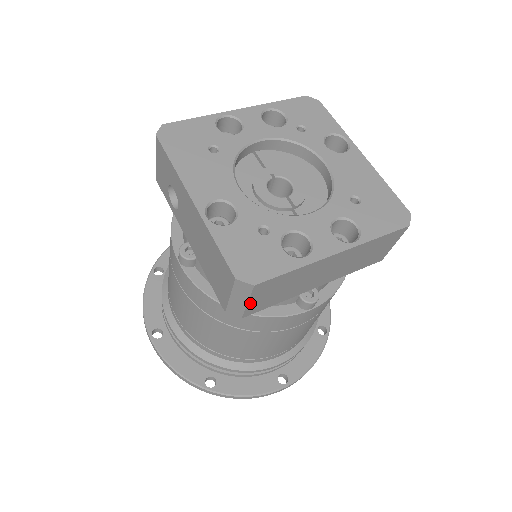
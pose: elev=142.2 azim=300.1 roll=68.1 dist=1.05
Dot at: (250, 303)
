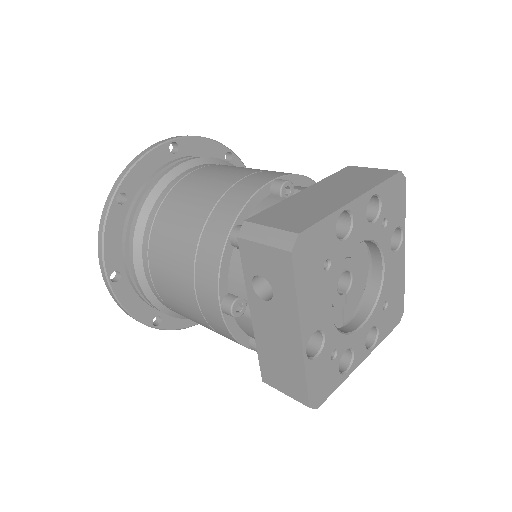
Dot at: occluded
